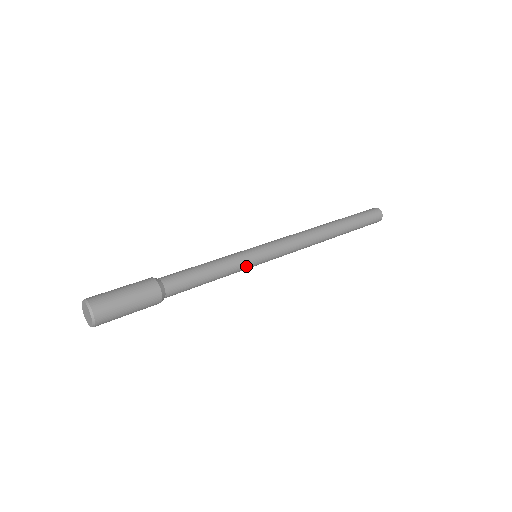
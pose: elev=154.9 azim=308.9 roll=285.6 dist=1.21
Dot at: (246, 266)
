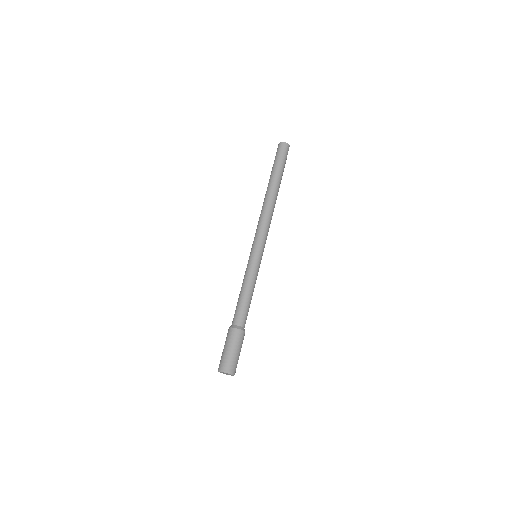
Dot at: occluded
